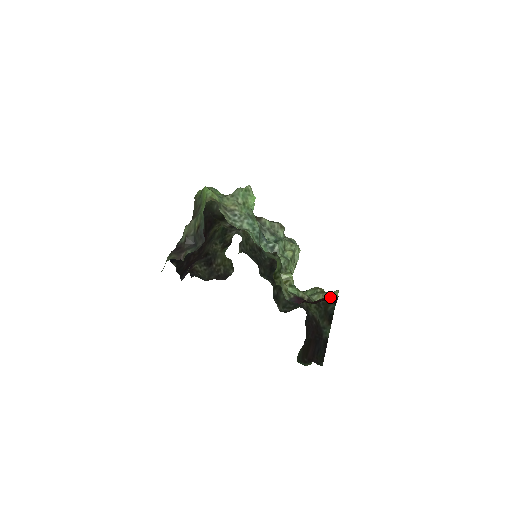
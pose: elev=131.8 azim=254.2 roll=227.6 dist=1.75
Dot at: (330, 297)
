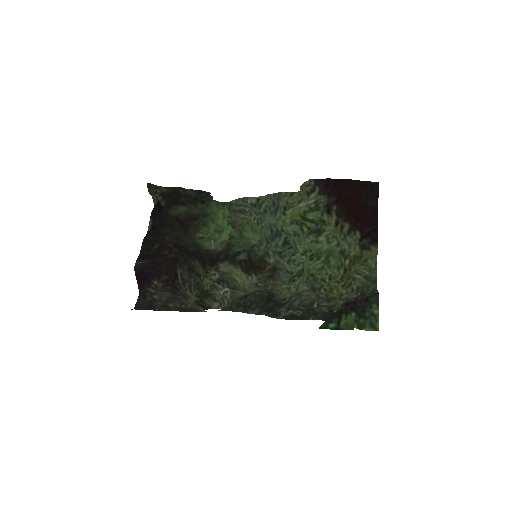
Dot at: (366, 250)
